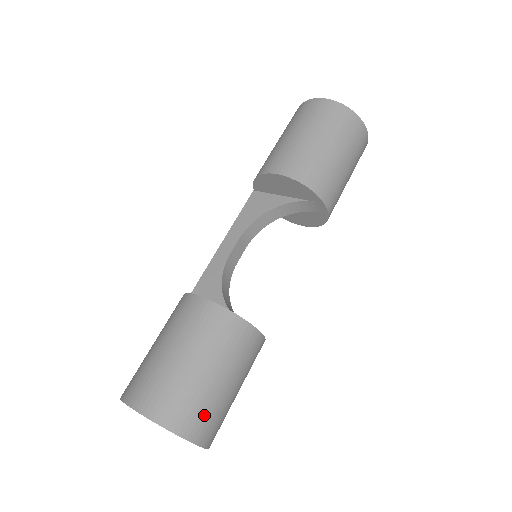
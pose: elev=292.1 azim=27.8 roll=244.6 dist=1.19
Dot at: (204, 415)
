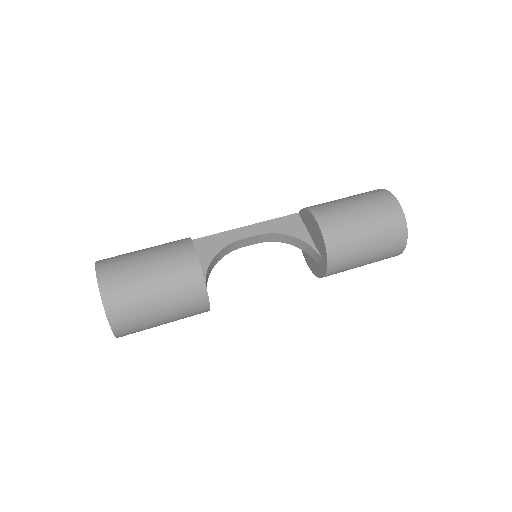
Dot at: (132, 319)
